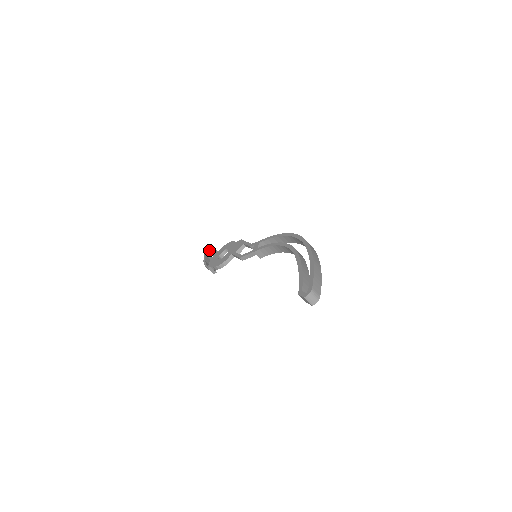
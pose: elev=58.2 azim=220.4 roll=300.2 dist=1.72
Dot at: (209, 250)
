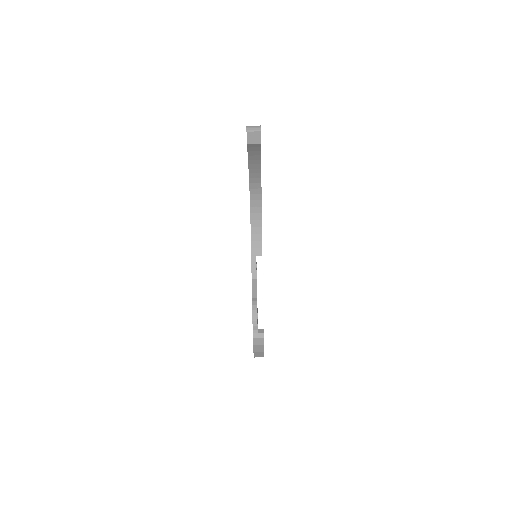
Dot at: occluded
